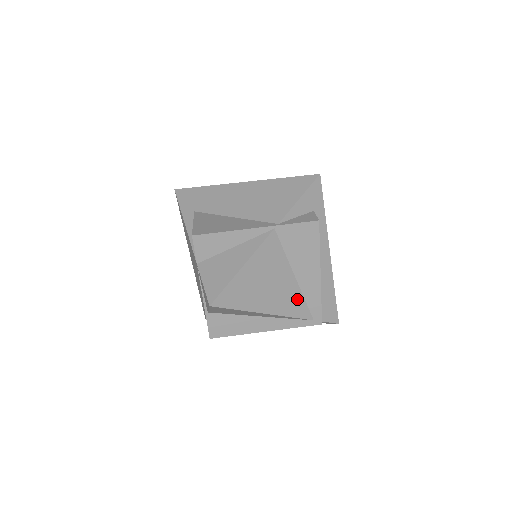
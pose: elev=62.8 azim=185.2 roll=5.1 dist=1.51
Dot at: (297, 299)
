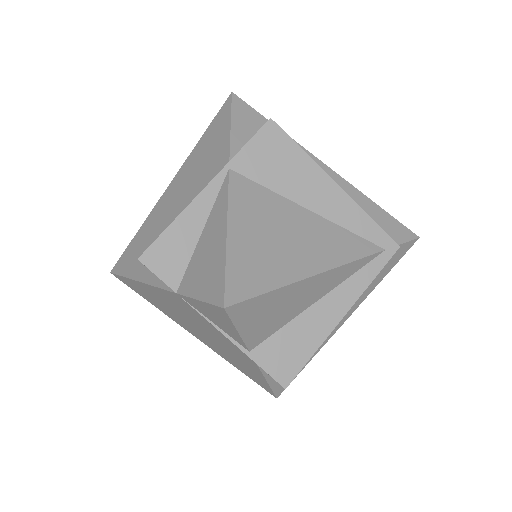
Dot at: (339, 235)
